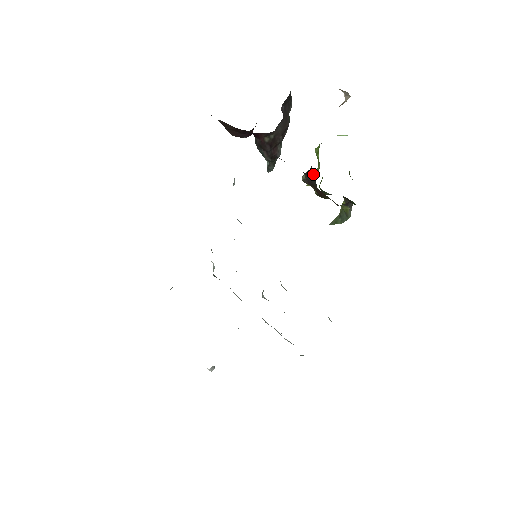
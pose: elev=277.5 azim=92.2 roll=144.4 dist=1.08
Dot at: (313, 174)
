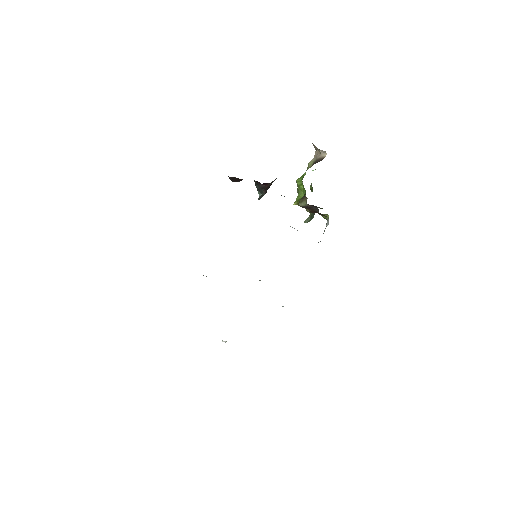
Dot at: (299, 198)
